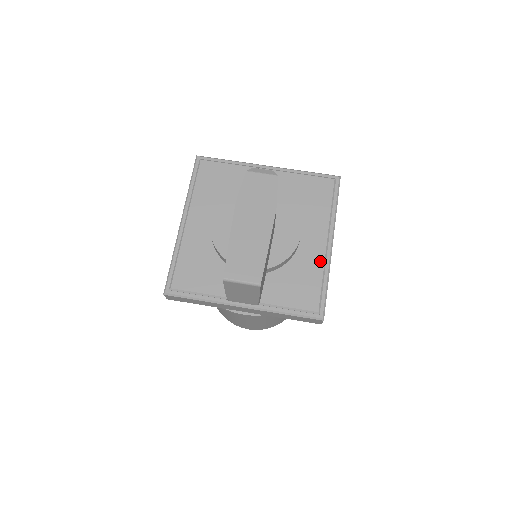
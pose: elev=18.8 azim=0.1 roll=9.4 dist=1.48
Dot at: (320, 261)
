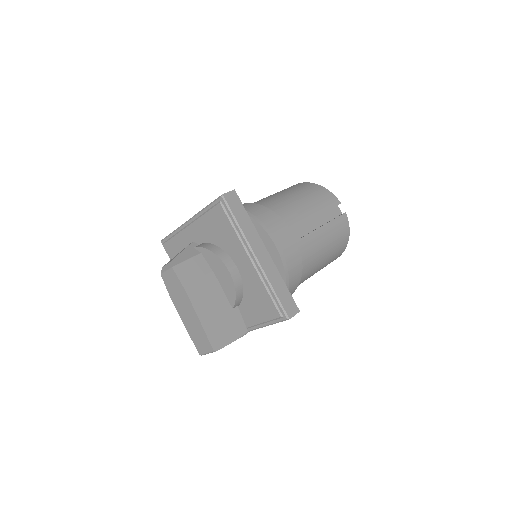
Dot at: (257, 278)
